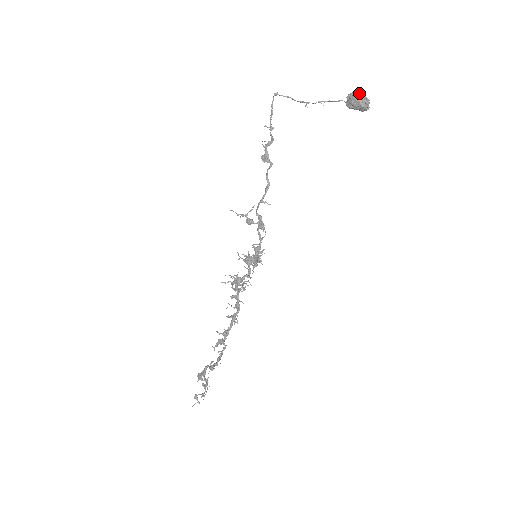
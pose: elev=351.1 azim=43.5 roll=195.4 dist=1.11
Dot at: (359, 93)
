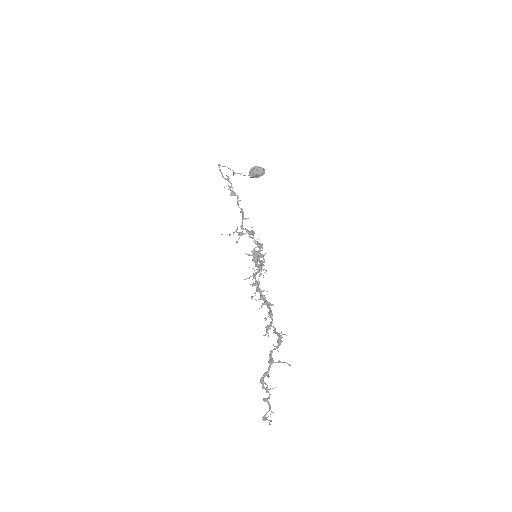
Dot at: (256, 166)
